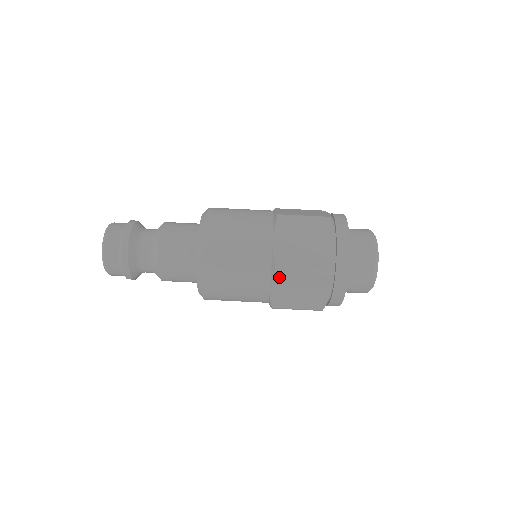
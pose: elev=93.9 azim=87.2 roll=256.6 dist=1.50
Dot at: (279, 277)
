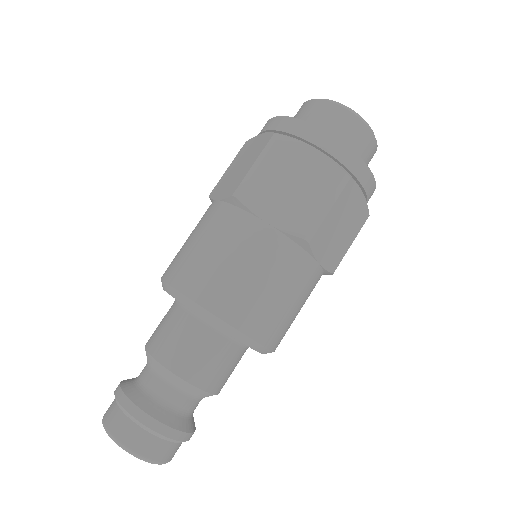
Dot at: (315, 242)
